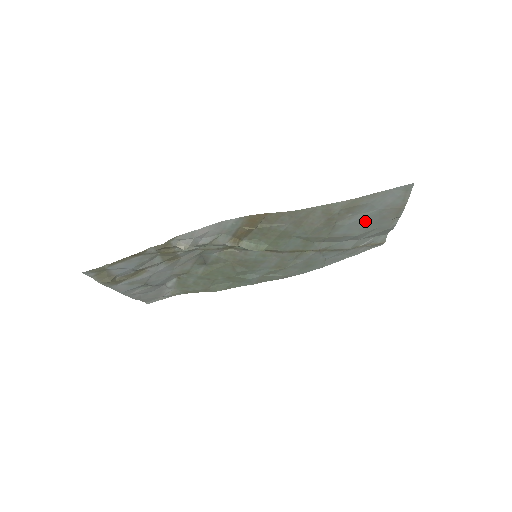
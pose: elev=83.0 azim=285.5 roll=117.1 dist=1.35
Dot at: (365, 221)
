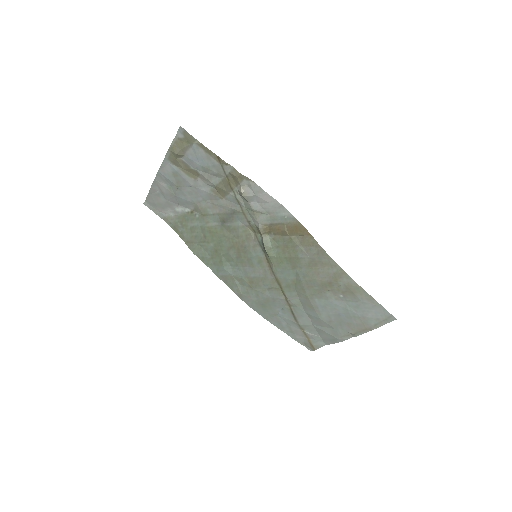
Dot at: (339, 313)
